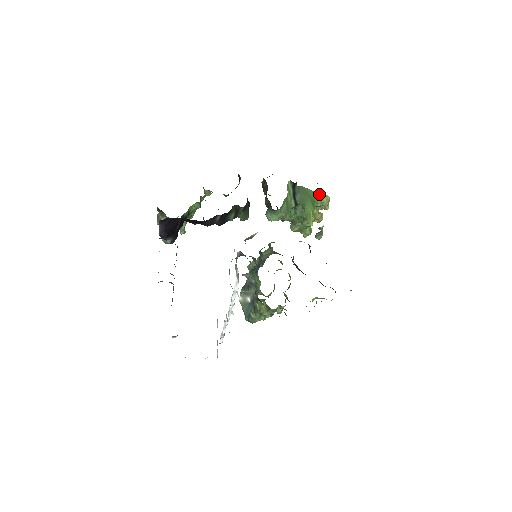
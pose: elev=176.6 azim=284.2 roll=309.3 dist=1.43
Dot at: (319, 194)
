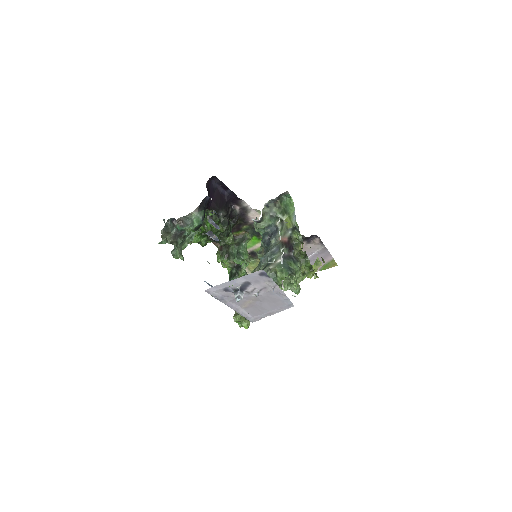
Dot at: occluded
